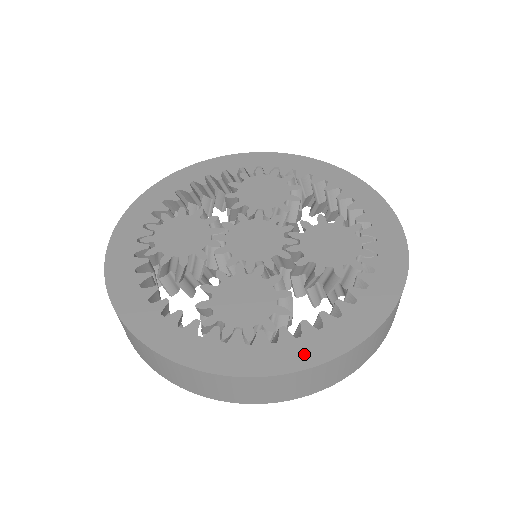
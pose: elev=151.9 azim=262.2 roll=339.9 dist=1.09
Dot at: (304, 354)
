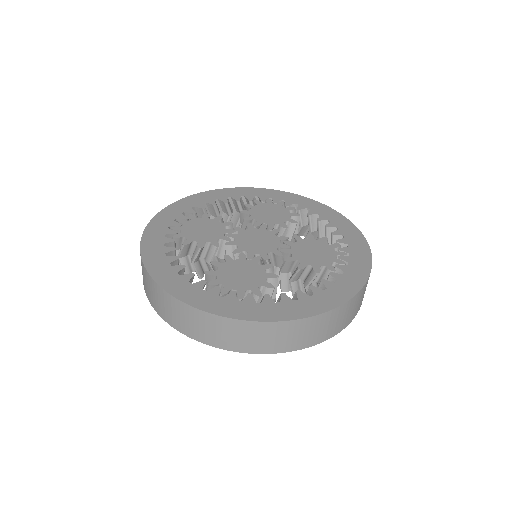
Dot at: (279, 312)
